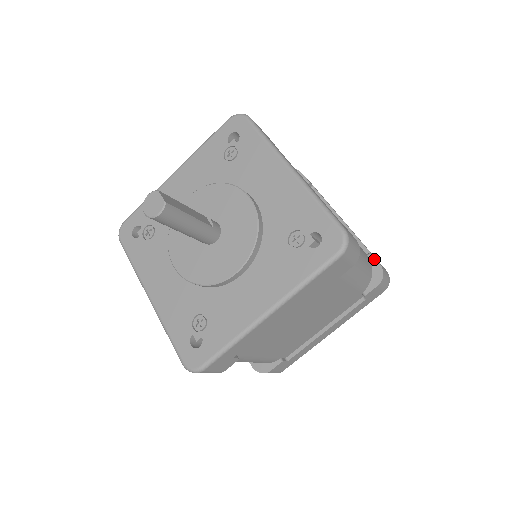
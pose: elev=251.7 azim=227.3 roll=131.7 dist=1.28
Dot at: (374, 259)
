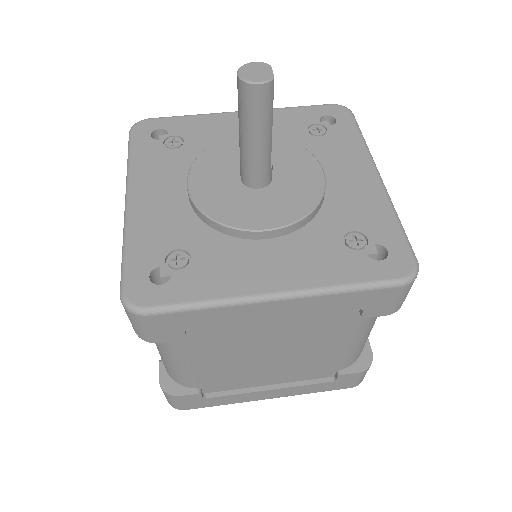
Dot at: (368, 343)
